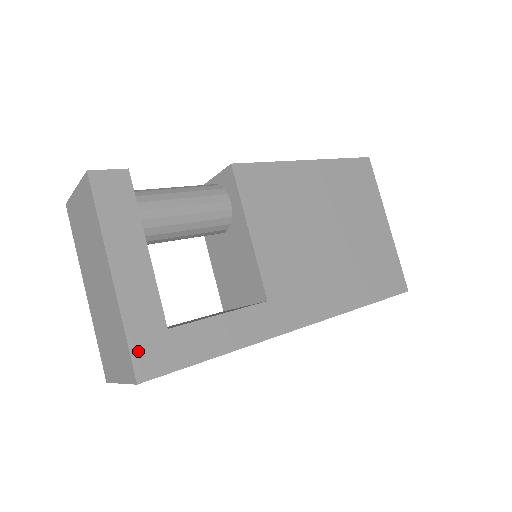
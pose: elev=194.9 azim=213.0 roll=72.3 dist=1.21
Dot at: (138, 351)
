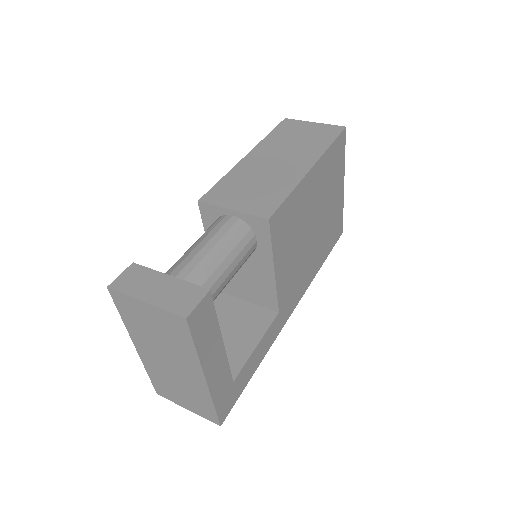
Dot at: (220, 409)
